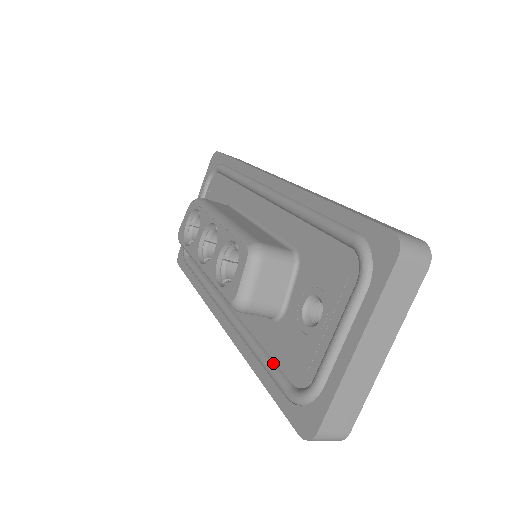
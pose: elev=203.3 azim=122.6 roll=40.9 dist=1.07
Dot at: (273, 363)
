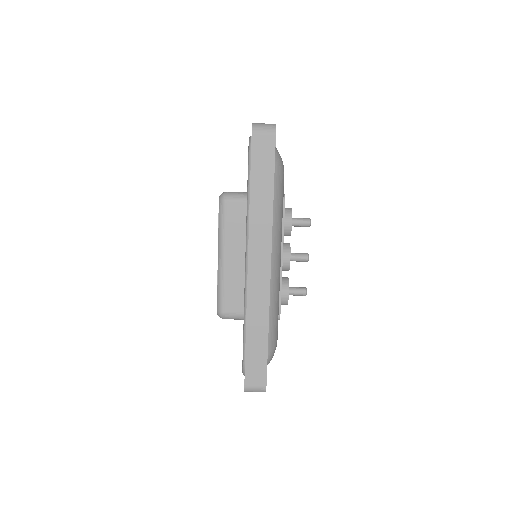
Dot at: occluded
